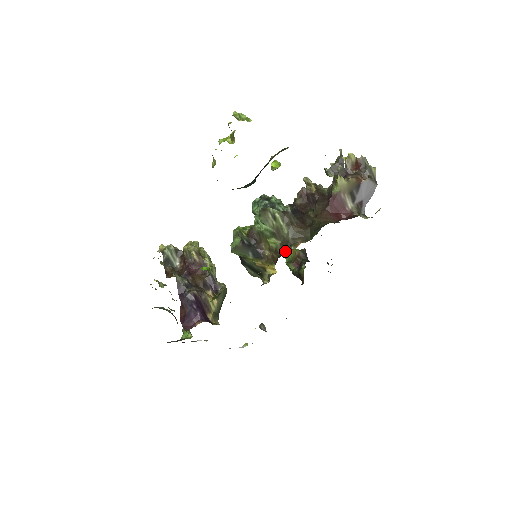
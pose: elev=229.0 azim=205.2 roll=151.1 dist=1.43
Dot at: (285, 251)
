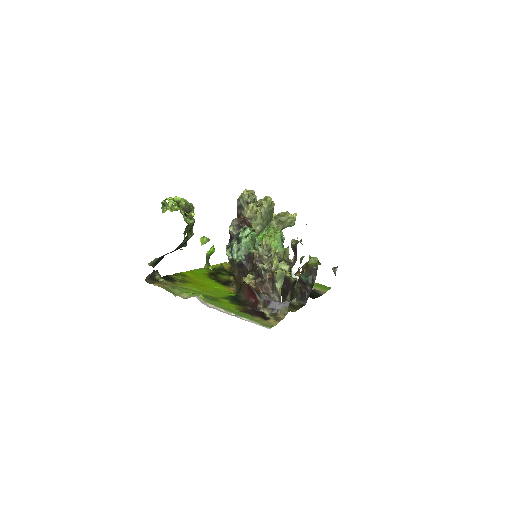
Dot at: (233, 282)
